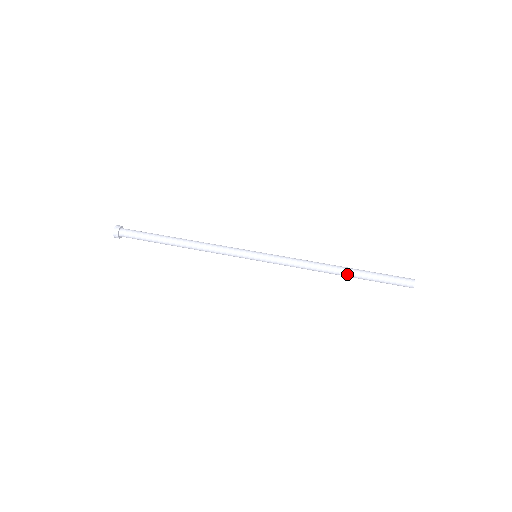
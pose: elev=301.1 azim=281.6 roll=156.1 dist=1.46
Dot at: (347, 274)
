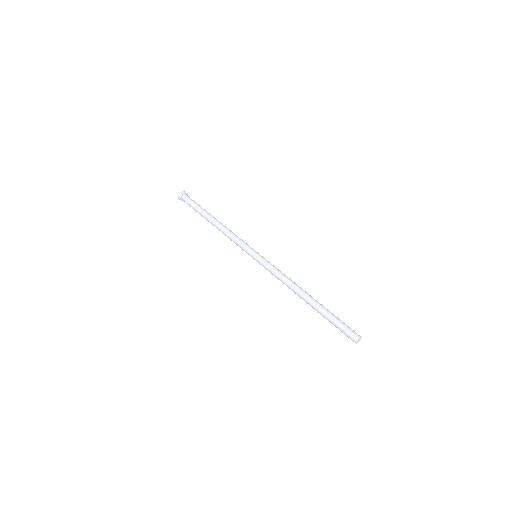
Dot at: (312, 301)
